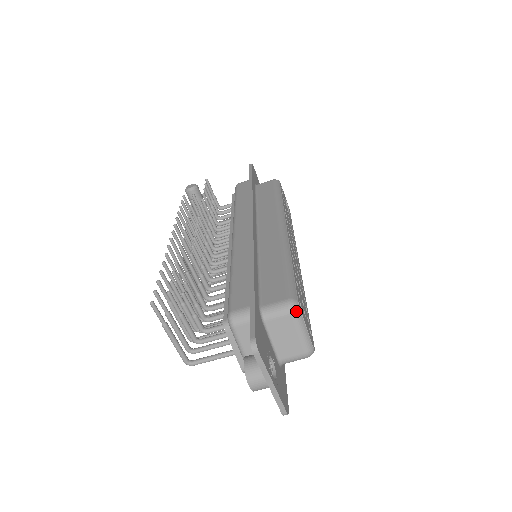
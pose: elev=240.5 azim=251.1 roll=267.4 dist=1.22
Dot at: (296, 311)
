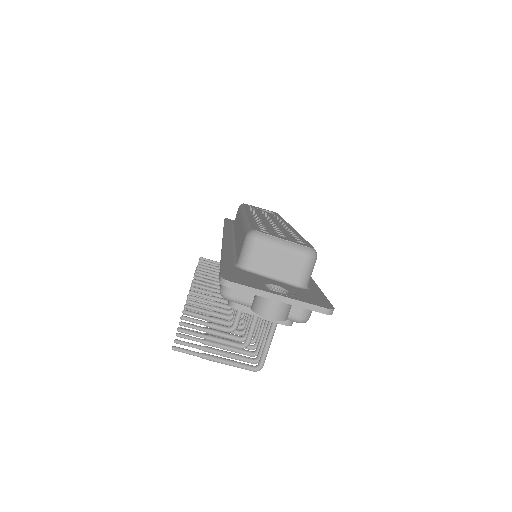
Dot at: (257, 236)
